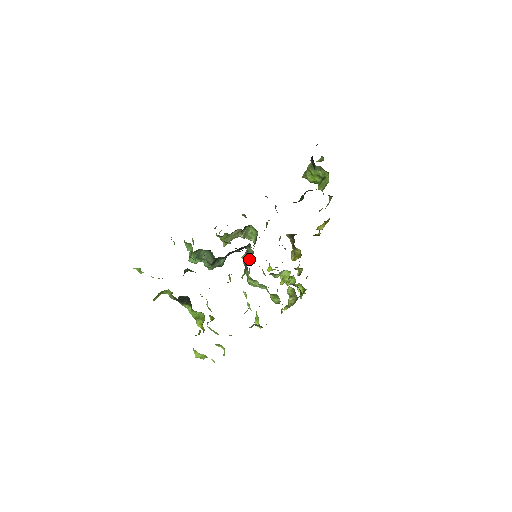
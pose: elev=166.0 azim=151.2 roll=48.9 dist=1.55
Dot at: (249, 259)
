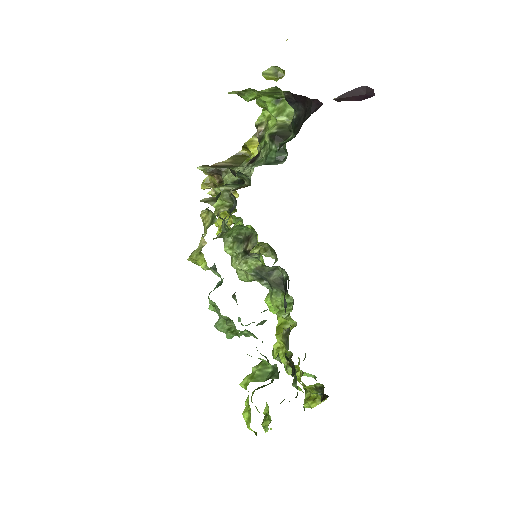
Dot at: (275, 276)
